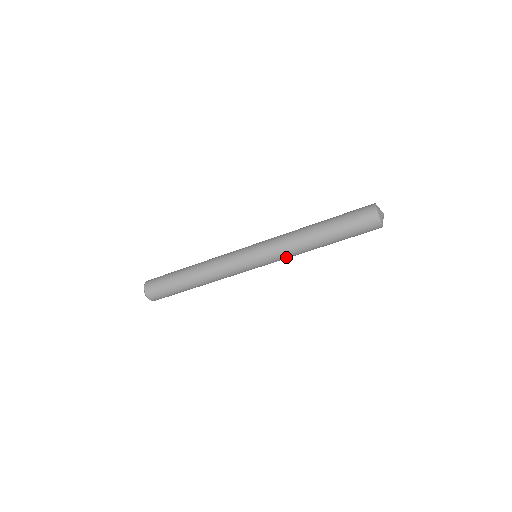
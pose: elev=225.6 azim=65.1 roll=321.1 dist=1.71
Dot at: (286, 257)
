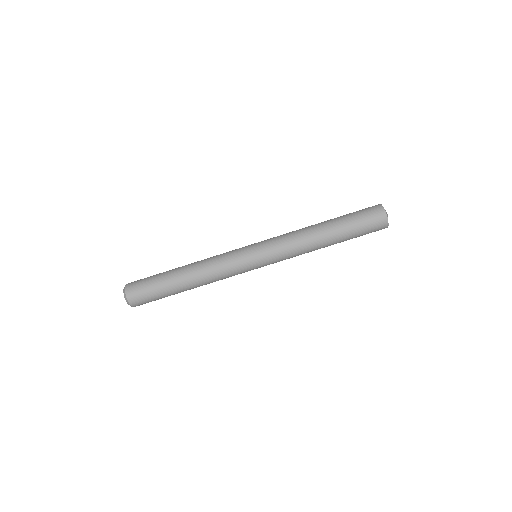
Dot at: (288, 248)
